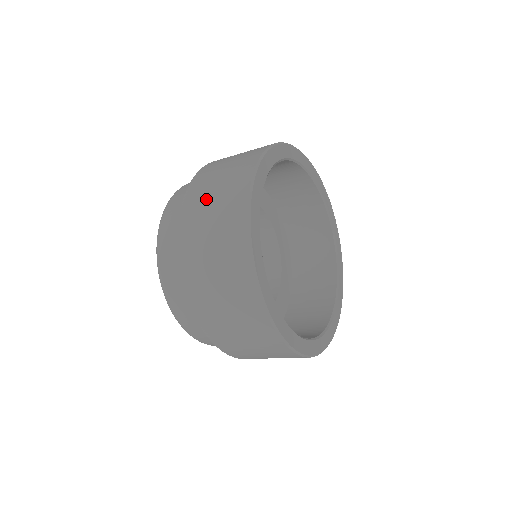
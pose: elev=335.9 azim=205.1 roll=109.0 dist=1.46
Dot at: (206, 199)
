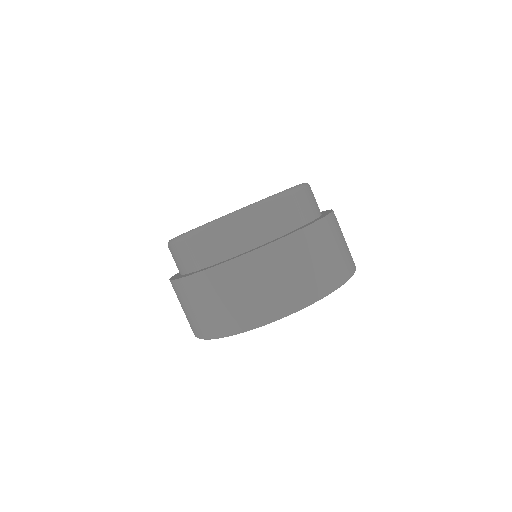
Dot at: (212, 296)
